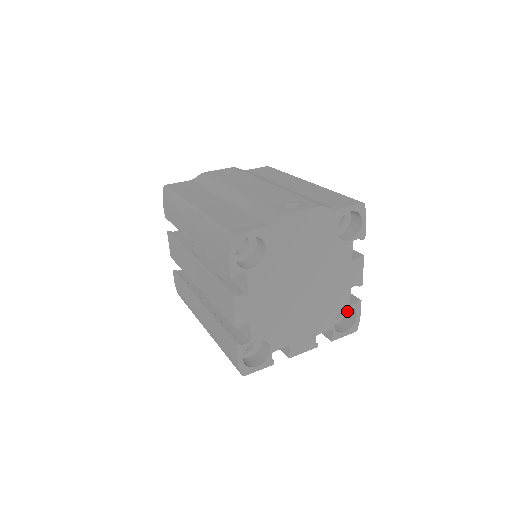
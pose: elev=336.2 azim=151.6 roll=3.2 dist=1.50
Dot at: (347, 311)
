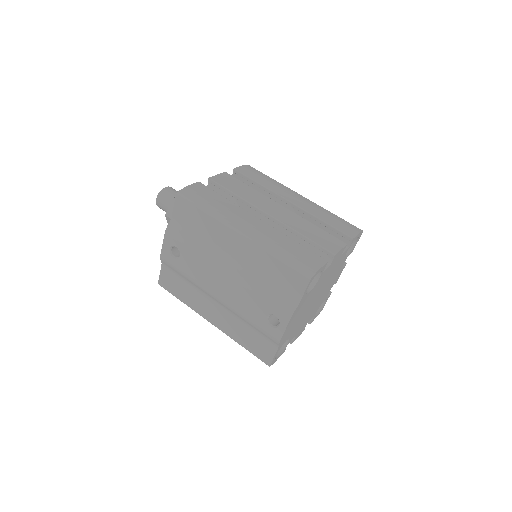
Dot at: occluded
